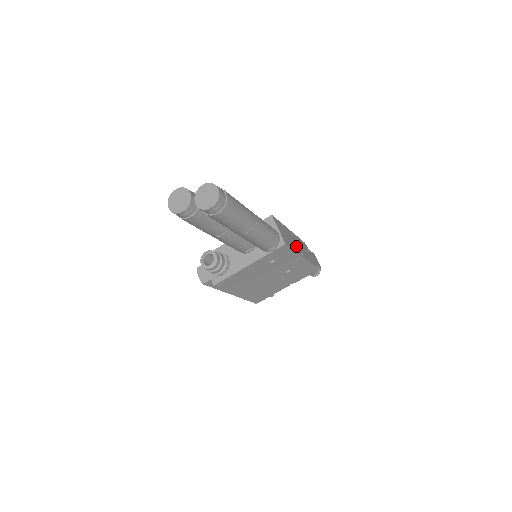
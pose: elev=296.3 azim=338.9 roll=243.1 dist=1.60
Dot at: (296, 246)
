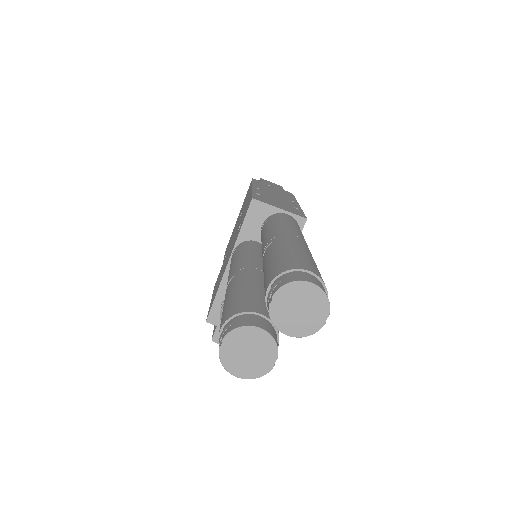
Dot at: (284, 200)
